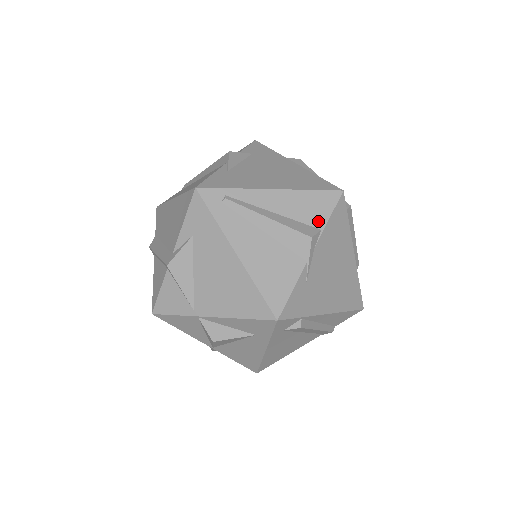
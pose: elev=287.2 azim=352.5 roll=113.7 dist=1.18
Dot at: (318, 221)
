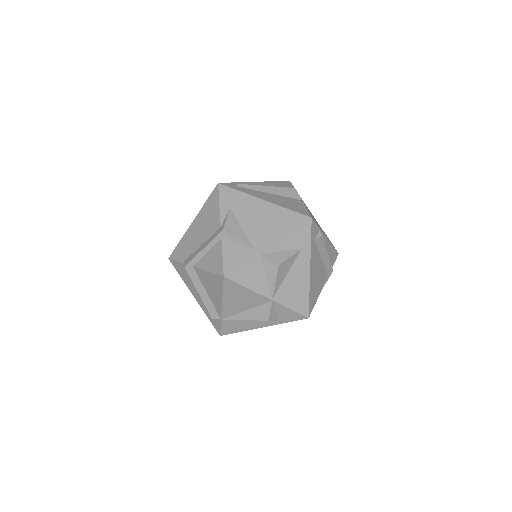
Dot at: occluded
